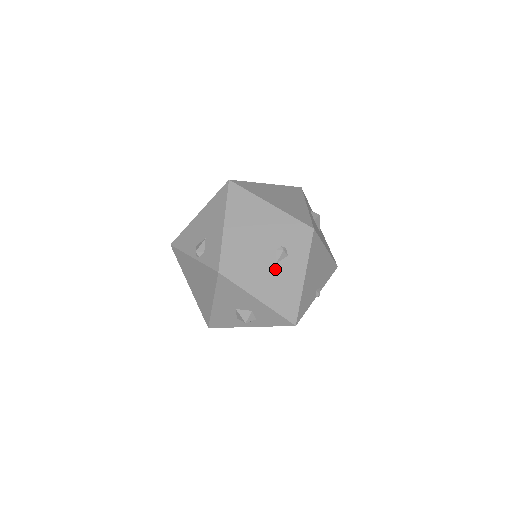
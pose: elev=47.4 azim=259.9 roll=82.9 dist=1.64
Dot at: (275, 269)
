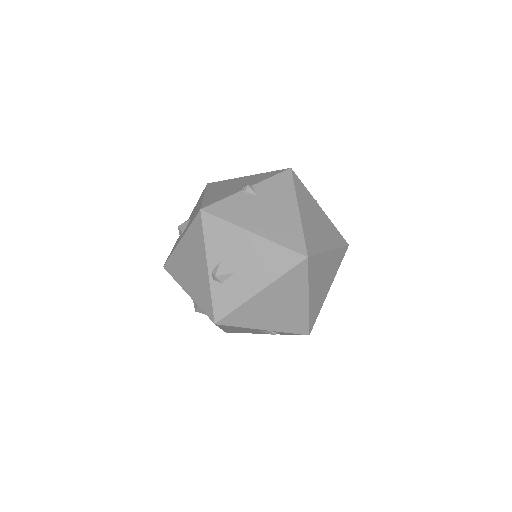
Dot at: occluded
